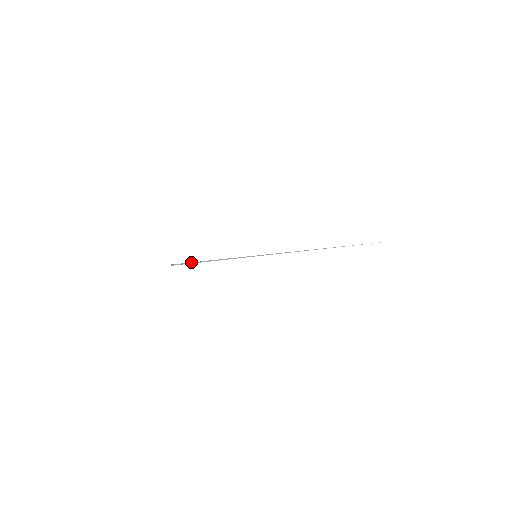
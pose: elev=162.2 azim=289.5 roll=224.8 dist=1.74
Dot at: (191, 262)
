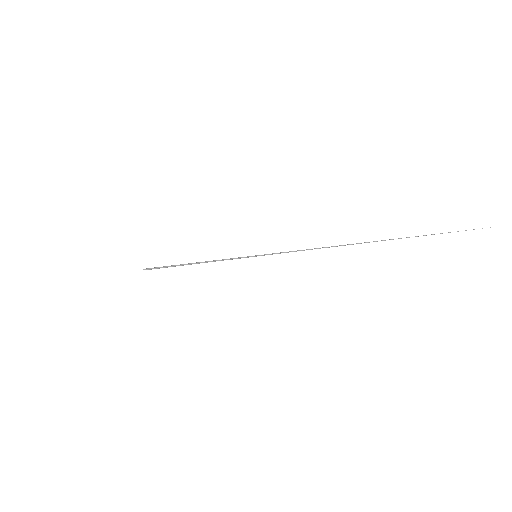
Dot at: occluded
